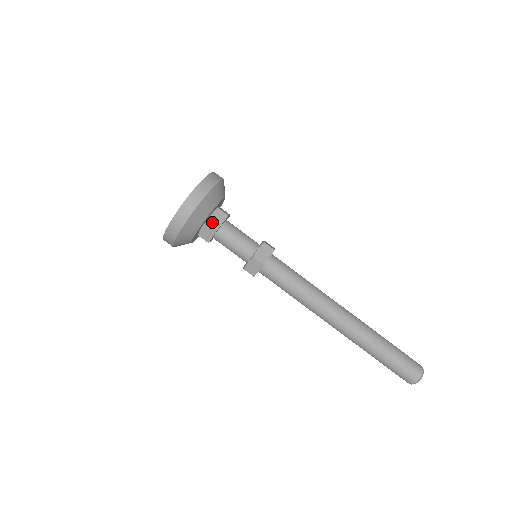
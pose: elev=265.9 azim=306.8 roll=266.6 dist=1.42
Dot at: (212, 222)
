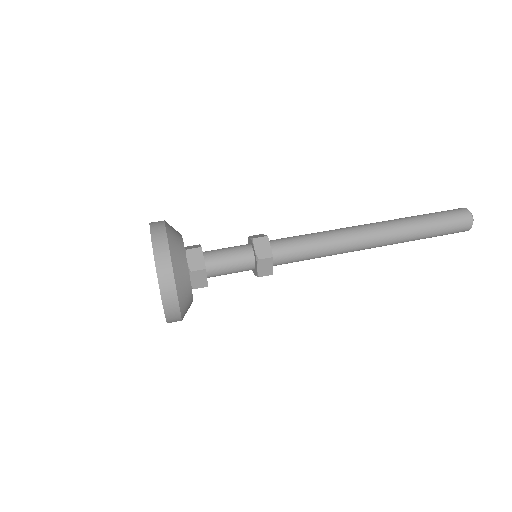
Dot at: (195, 267)
